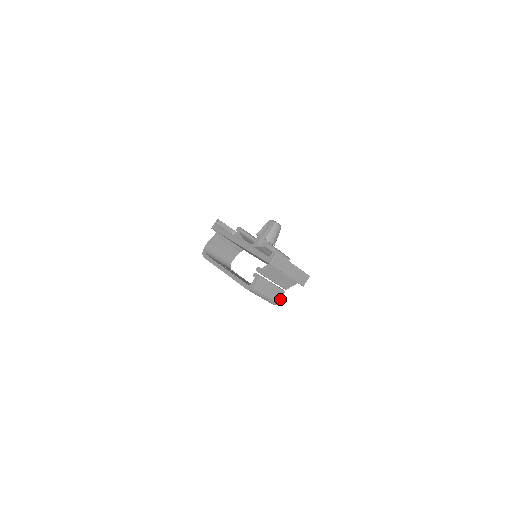
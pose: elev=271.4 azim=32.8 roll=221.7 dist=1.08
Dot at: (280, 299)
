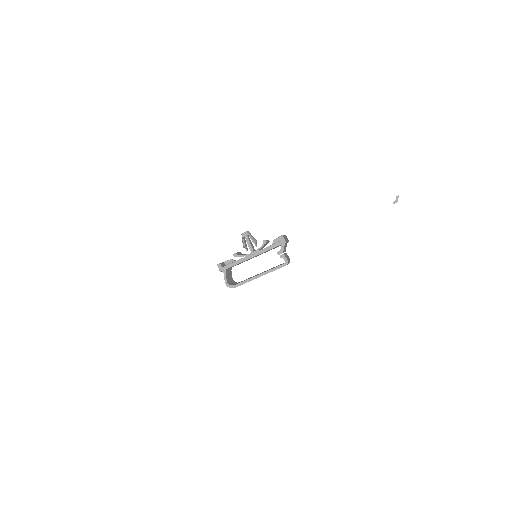
Dot at: (289, 258)
